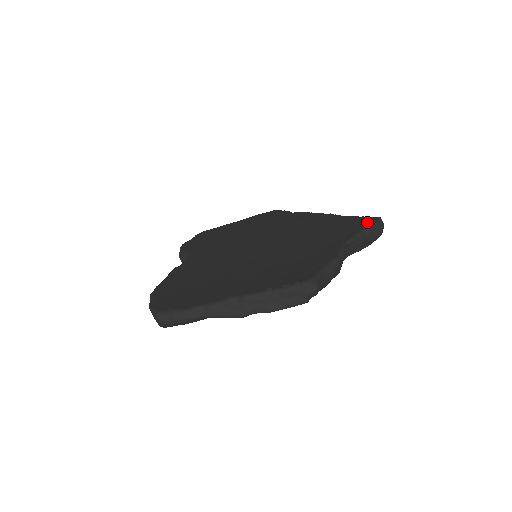
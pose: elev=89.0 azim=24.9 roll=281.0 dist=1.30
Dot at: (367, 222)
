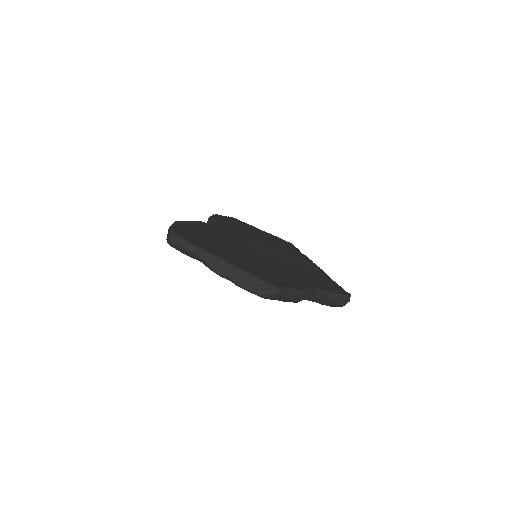
Dot at: (340, 291)
